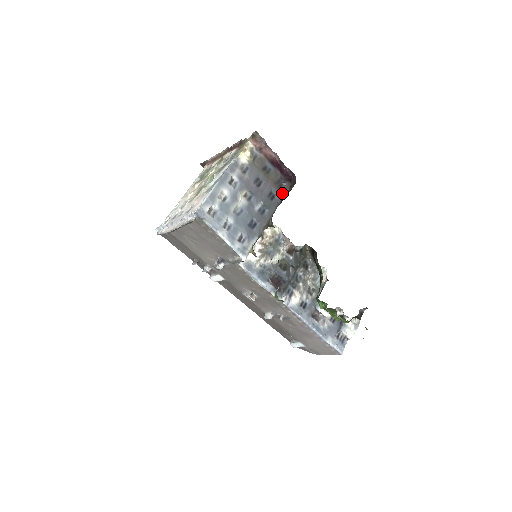
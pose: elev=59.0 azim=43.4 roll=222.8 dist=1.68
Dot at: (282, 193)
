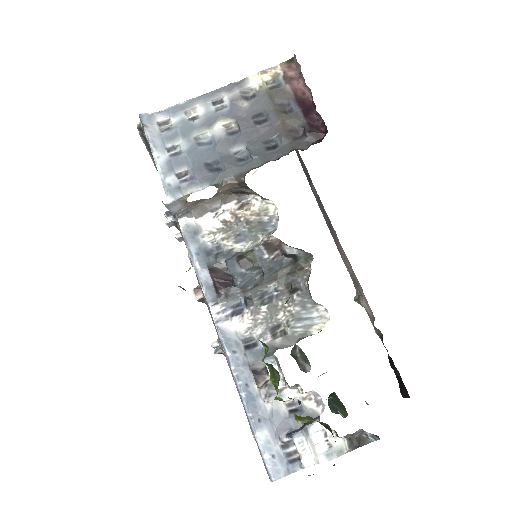
Dot at: (292, 148)
